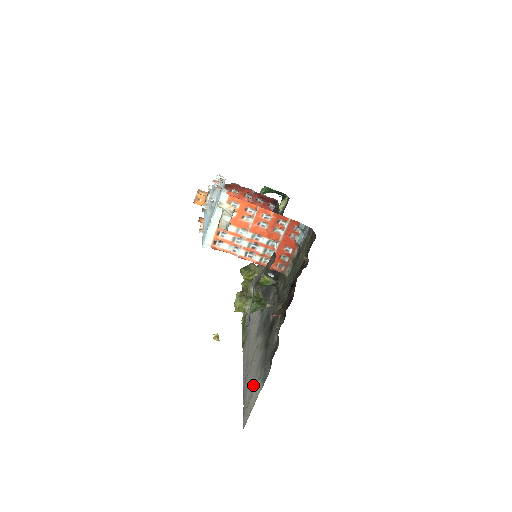
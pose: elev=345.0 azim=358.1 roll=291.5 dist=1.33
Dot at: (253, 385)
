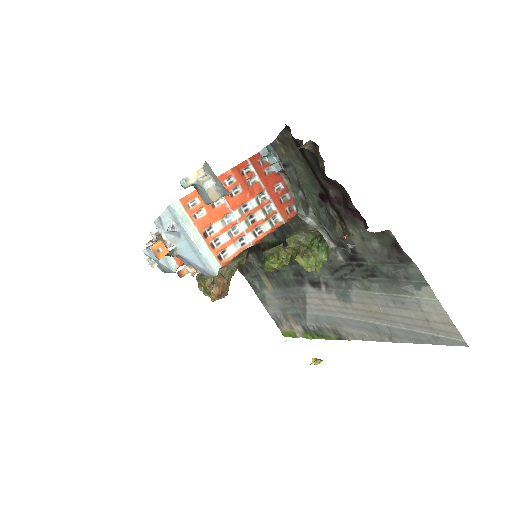
Dot at: (413, 313)
